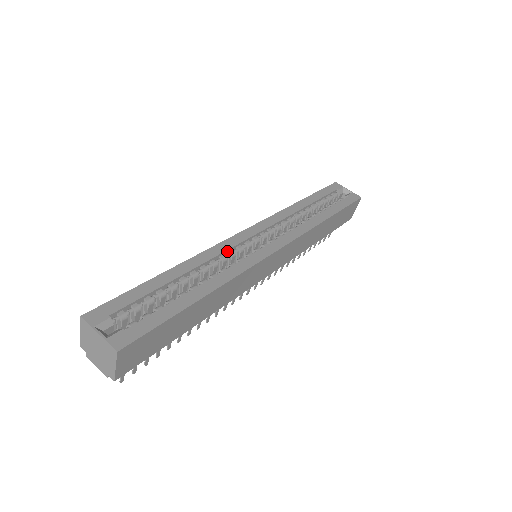
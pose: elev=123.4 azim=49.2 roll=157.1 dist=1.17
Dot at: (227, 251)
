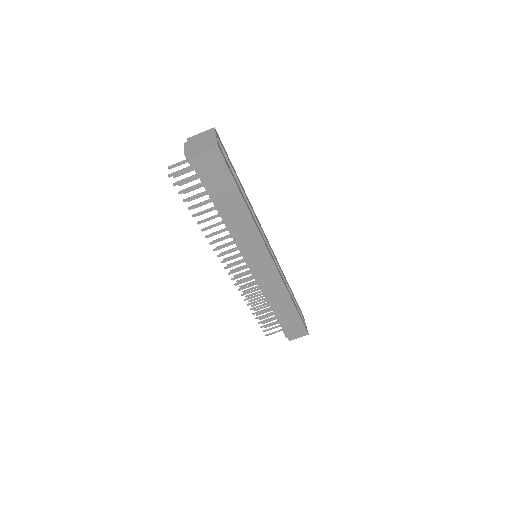
Dot at: (258, 226)
